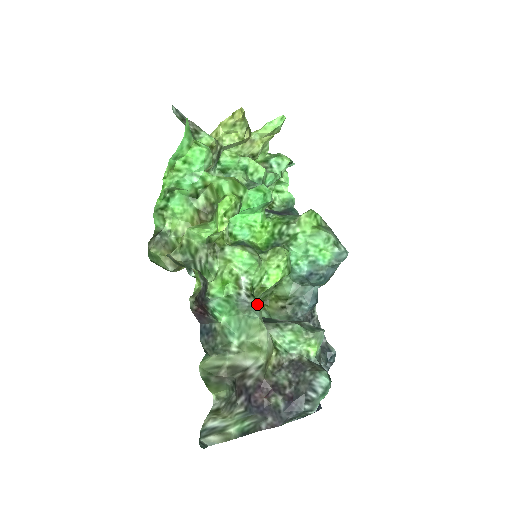
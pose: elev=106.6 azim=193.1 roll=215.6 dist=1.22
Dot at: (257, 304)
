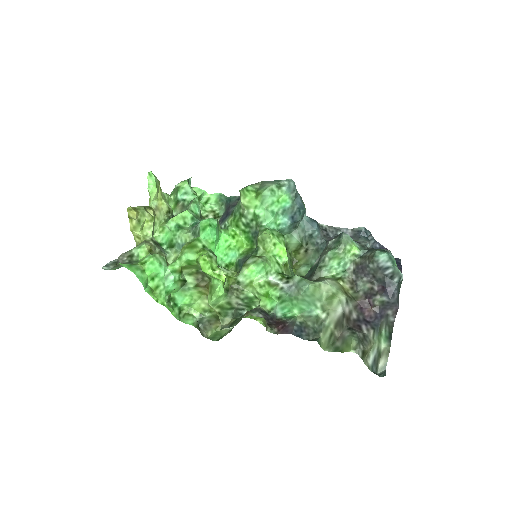
Dot at: (297, 280)
